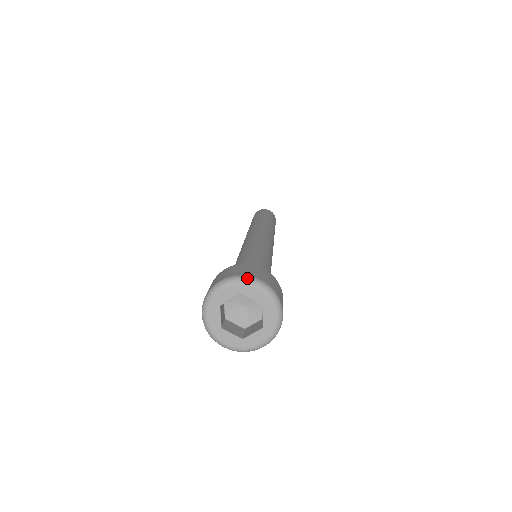
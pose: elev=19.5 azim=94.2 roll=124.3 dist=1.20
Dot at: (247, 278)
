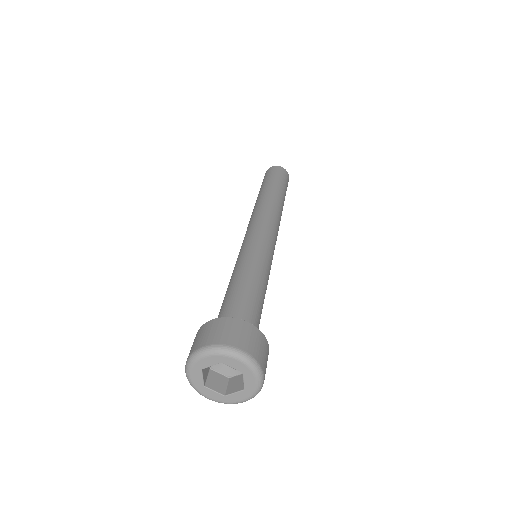
Dot at: (228, 349)
